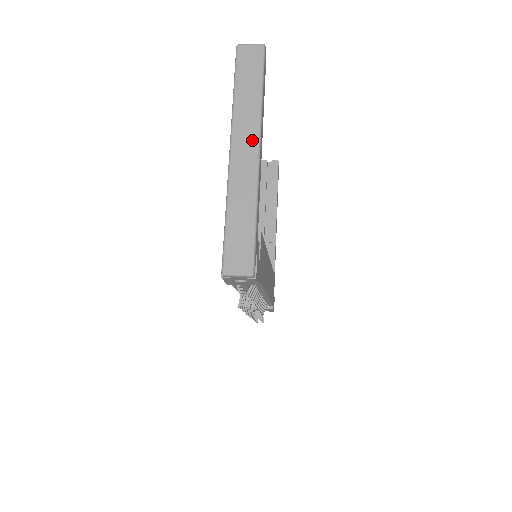
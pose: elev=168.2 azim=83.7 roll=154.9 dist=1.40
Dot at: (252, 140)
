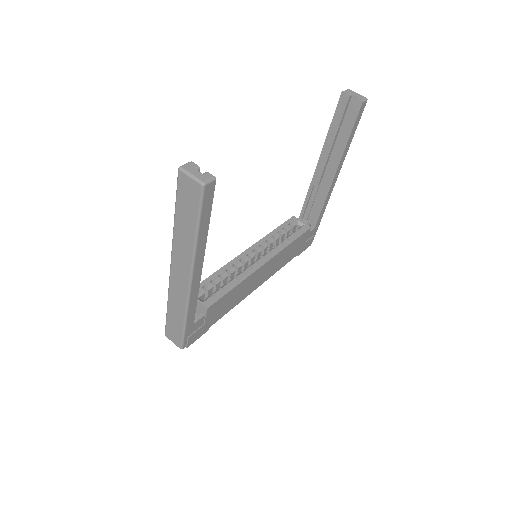
Dot at: (185, 271)
